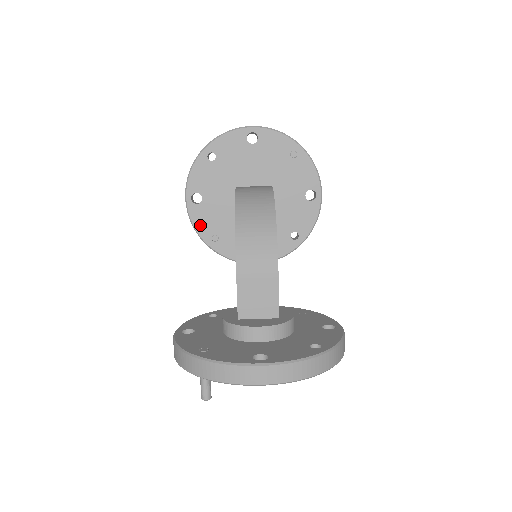
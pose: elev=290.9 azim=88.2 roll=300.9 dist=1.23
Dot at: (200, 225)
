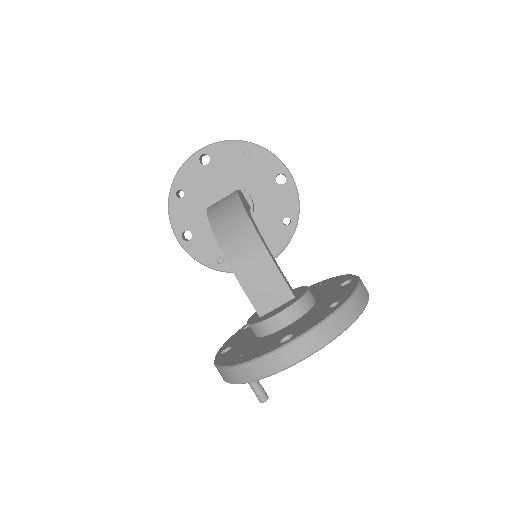
Dot at: (202, 256)
